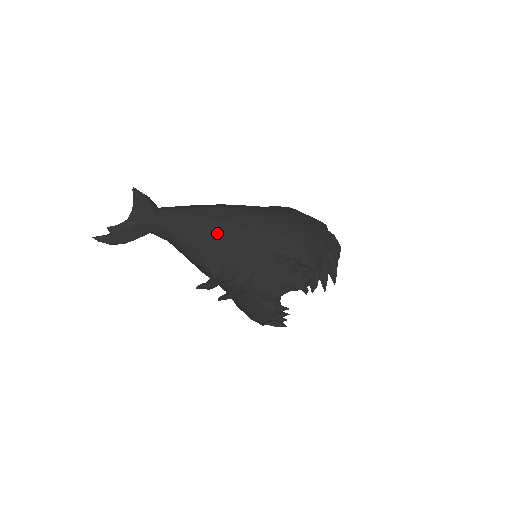
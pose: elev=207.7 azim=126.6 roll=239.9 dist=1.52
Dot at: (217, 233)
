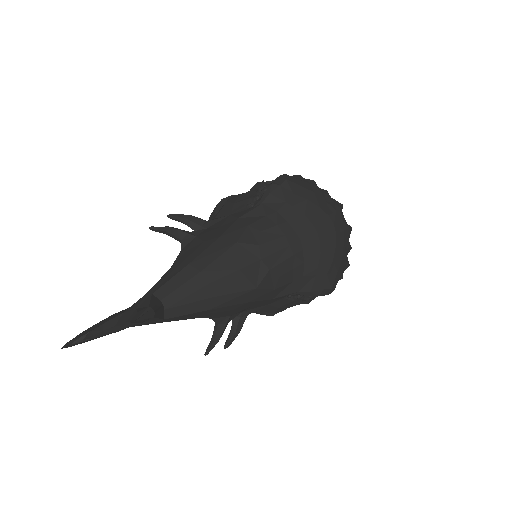
Dot at: (237, 304)
